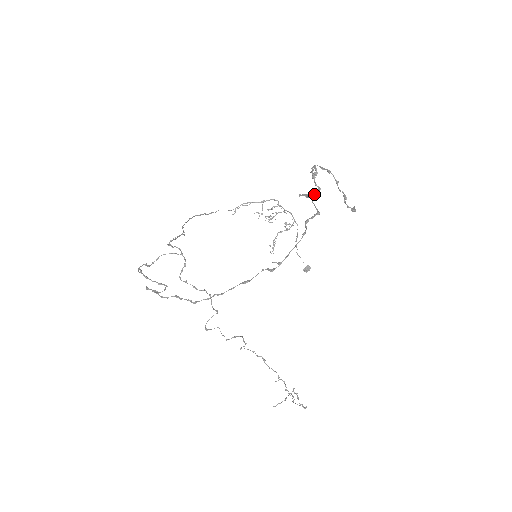
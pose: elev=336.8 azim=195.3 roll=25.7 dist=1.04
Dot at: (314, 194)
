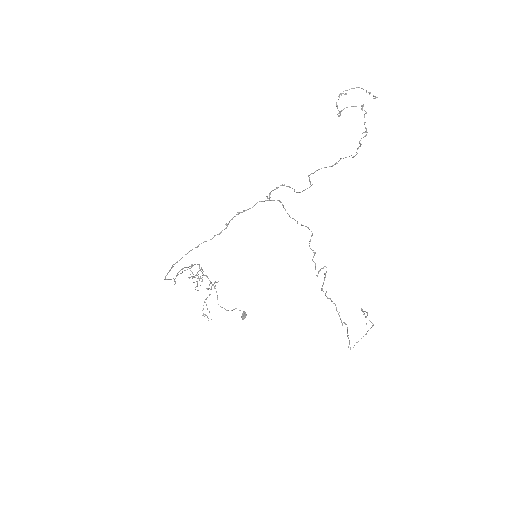
Dot at: (340, 115)
